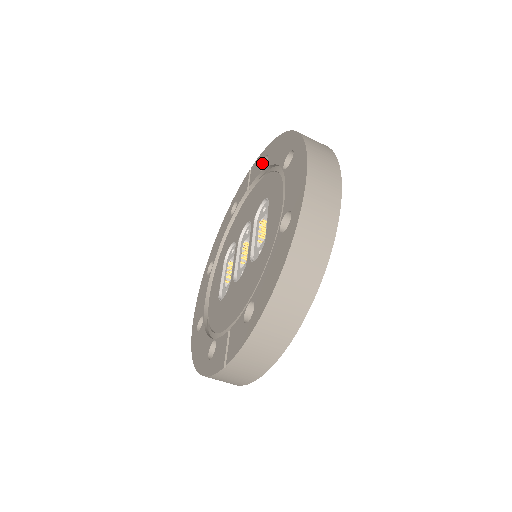
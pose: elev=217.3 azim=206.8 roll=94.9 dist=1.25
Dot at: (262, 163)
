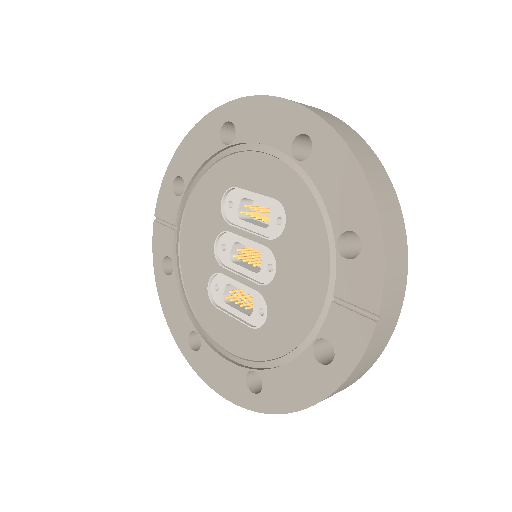
Dot at: (173, 191)
